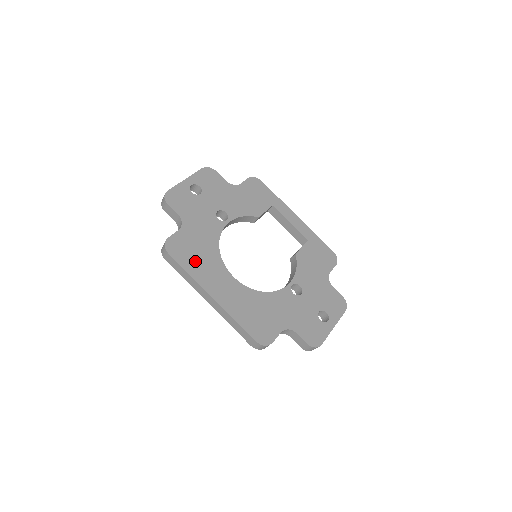
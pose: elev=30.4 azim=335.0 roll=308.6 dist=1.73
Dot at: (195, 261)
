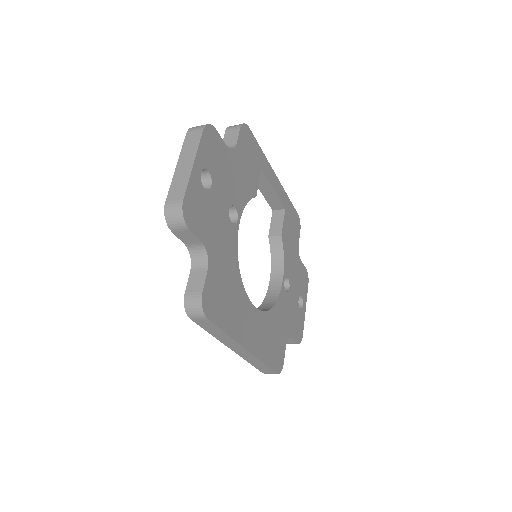
Dot at: (228, 310)
